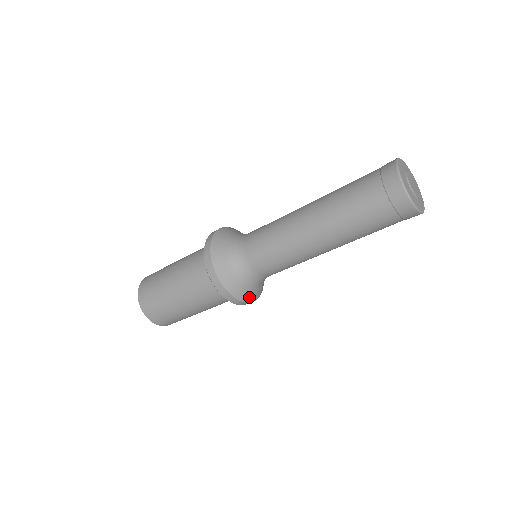
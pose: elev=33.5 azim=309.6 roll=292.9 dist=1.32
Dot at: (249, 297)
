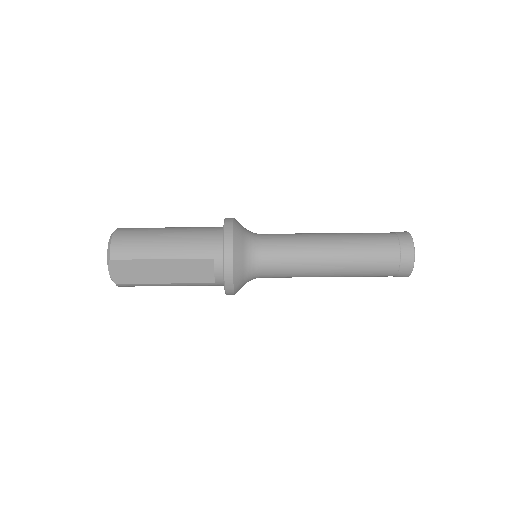
Dot at: (237, 247)
